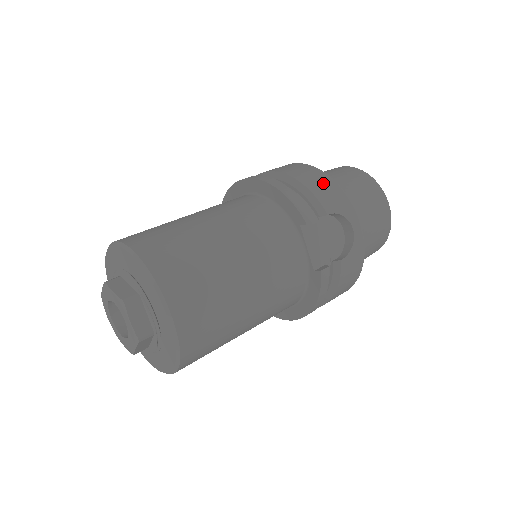
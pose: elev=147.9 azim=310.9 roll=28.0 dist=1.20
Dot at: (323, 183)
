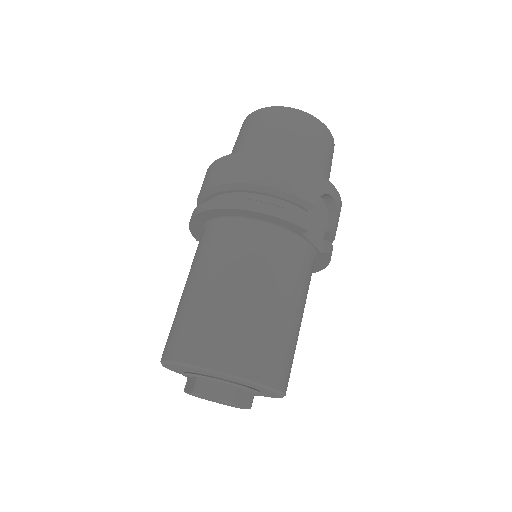
Dot at: (292, 174)
